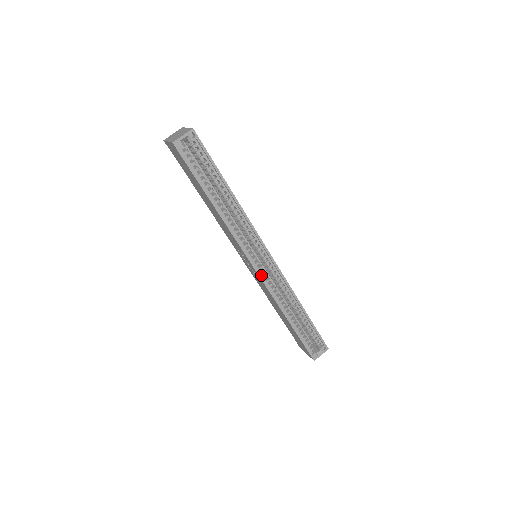
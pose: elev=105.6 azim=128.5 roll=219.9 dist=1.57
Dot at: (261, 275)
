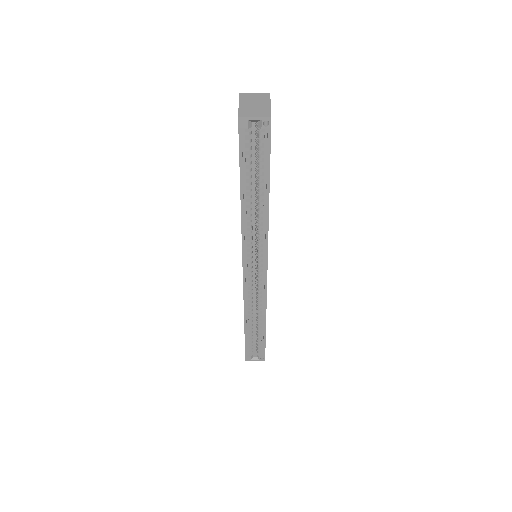
Dot at: (246, 278)
